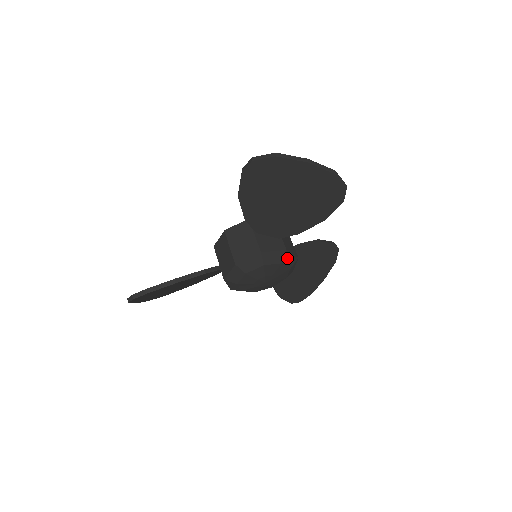
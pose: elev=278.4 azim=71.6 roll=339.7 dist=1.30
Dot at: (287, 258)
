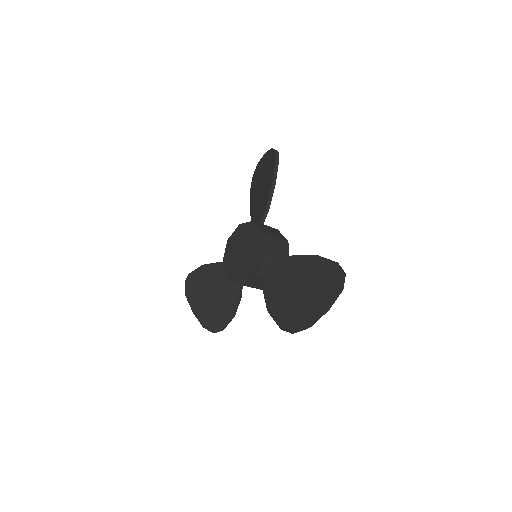
Dot at: occluded
